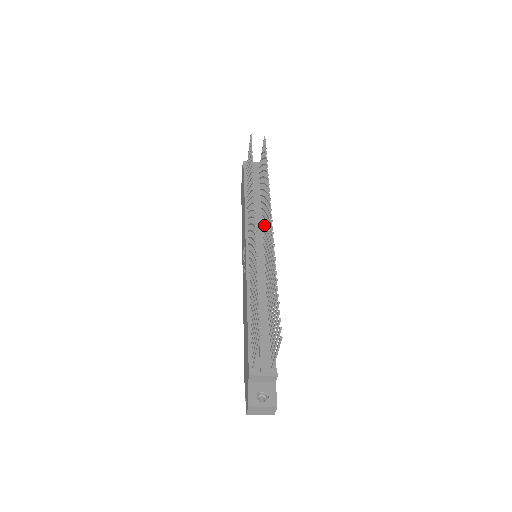
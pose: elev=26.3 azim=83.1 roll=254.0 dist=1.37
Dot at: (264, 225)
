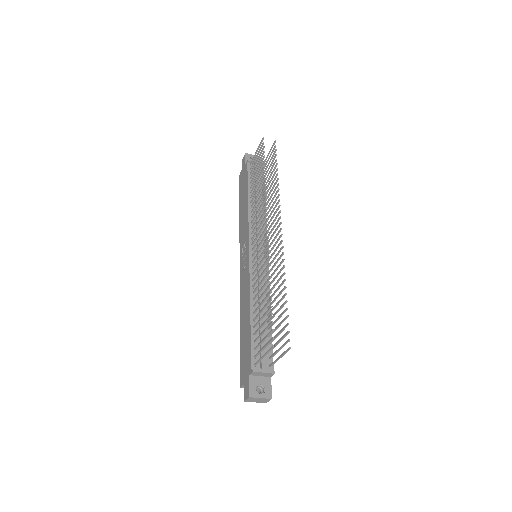
Dot at: (268, 230)
